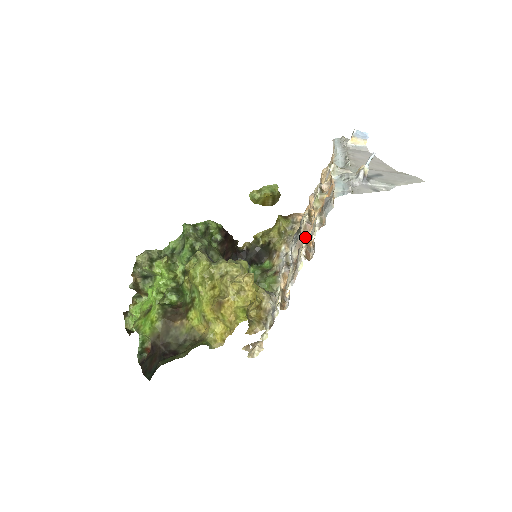
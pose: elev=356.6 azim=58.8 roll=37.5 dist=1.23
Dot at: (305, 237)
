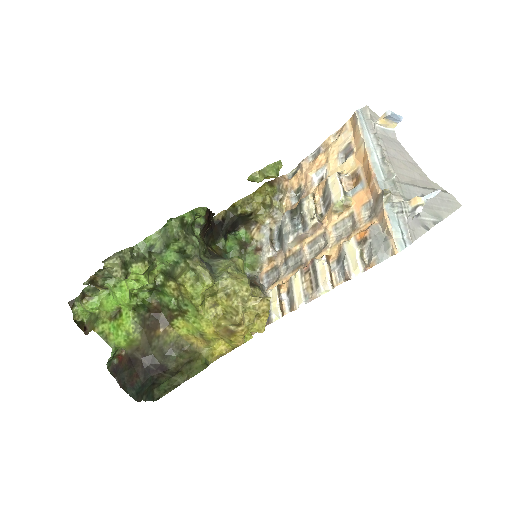
Dot at: (311, 233)
